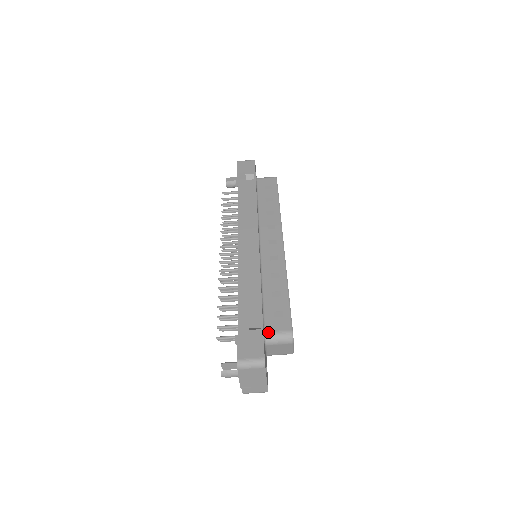
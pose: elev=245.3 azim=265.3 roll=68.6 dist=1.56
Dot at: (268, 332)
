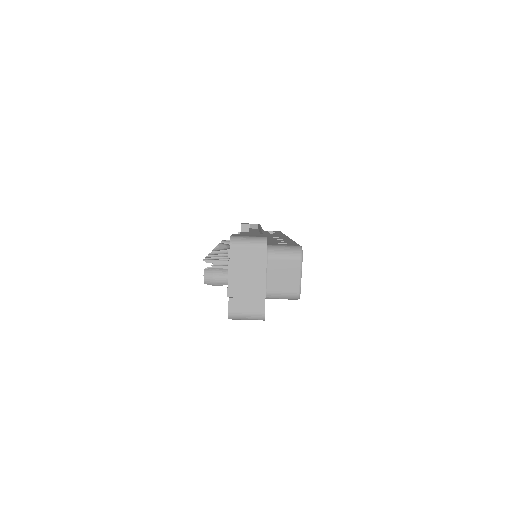
Dot at: (271, 245)
